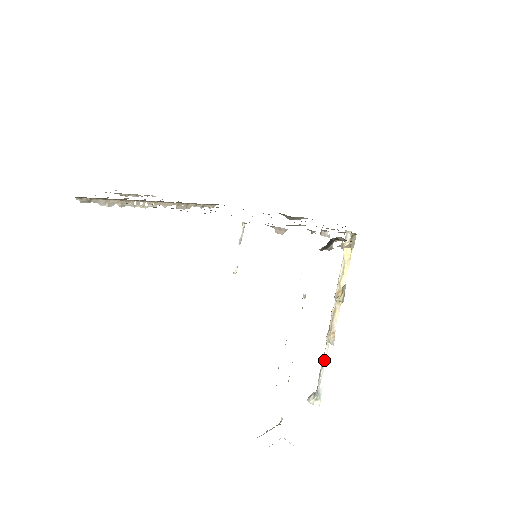
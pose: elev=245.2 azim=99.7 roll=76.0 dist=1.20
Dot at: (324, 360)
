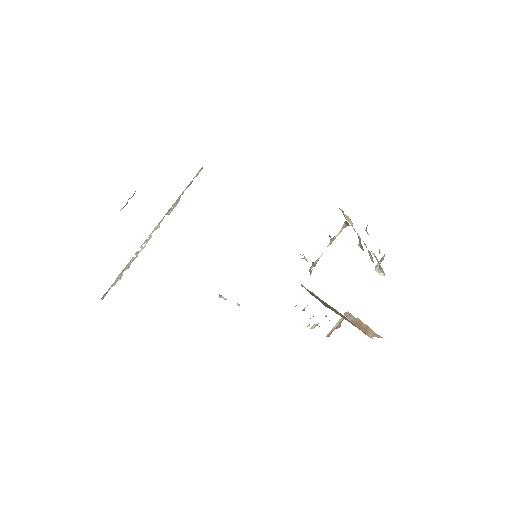
Dot at: (375, 257)
